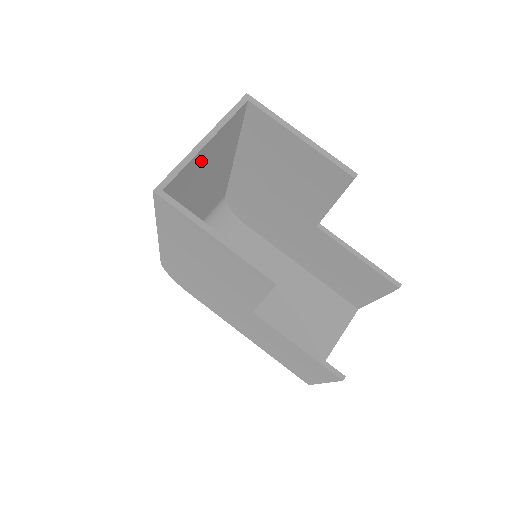
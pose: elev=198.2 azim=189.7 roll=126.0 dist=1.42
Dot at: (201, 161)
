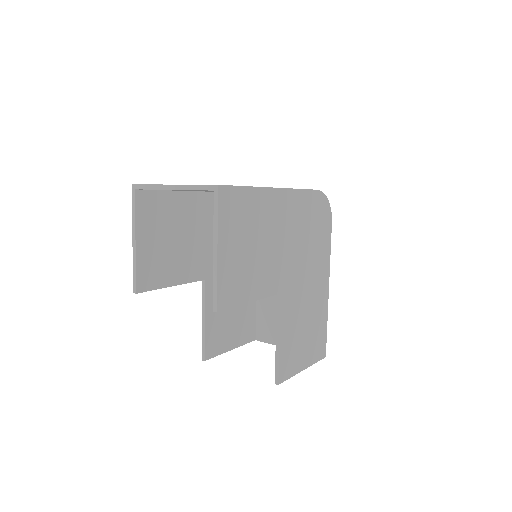
Dot at: occluded
